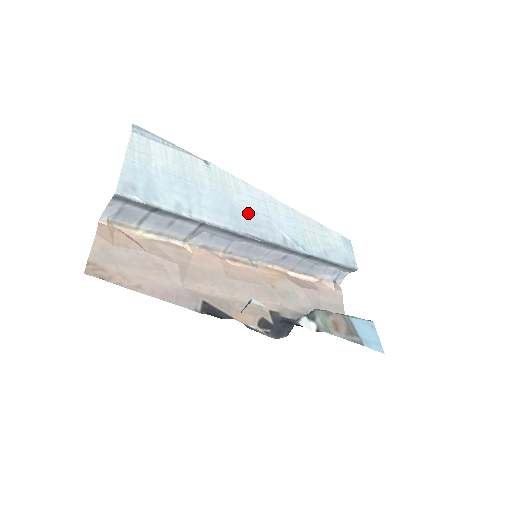
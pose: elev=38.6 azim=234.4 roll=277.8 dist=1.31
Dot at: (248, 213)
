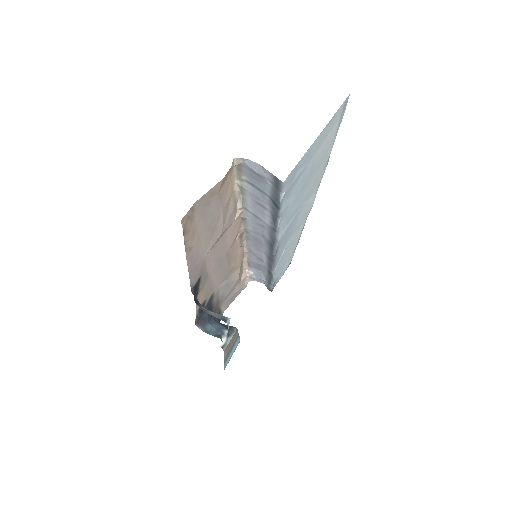
Dot at: (293, 226)
